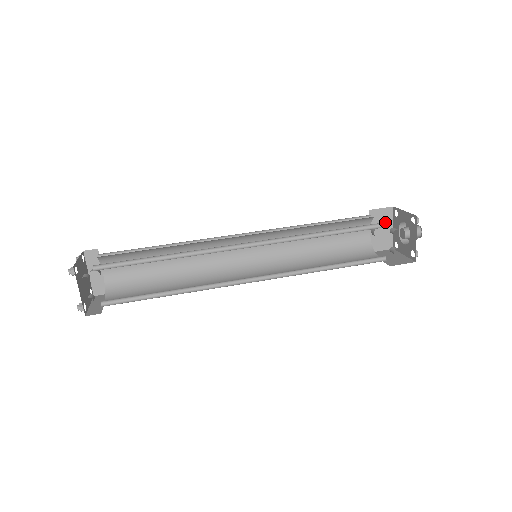
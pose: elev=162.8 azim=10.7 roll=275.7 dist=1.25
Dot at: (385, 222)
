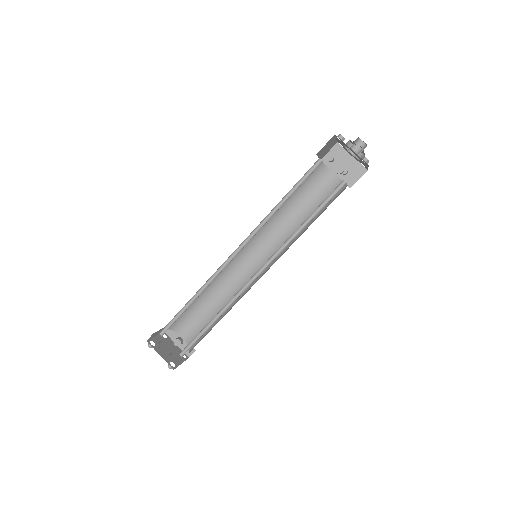
Dot at: (319, 159)
